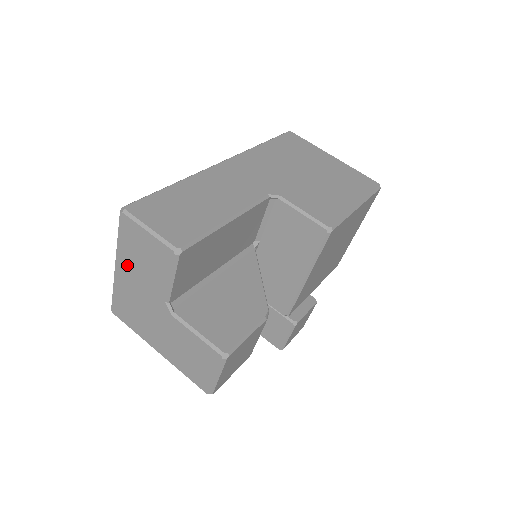
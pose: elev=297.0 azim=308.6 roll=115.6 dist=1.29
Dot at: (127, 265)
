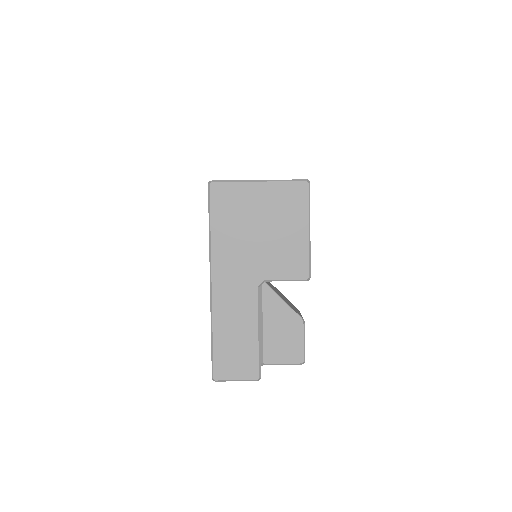
Dot at: occluded
